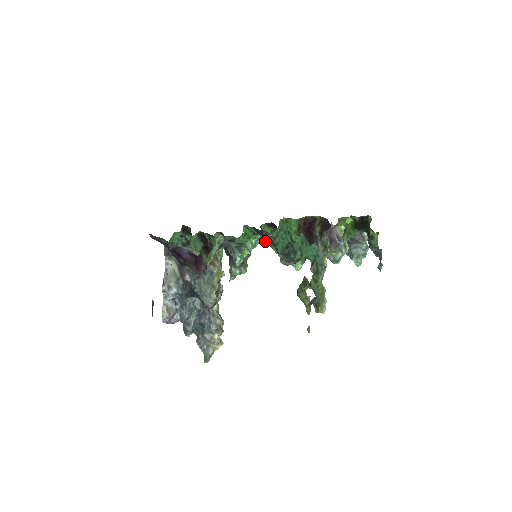
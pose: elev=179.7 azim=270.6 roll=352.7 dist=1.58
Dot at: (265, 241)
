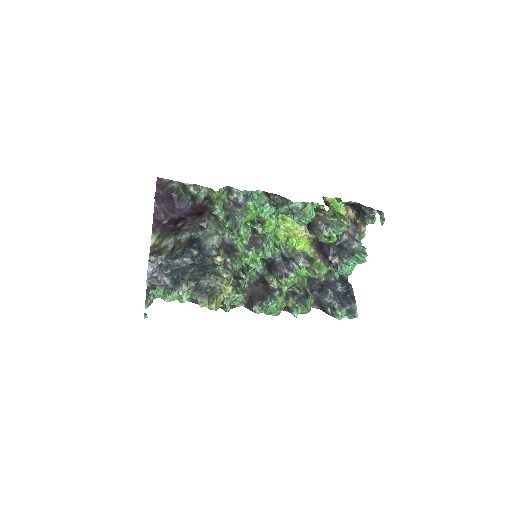
Dot at: (266, 219)
